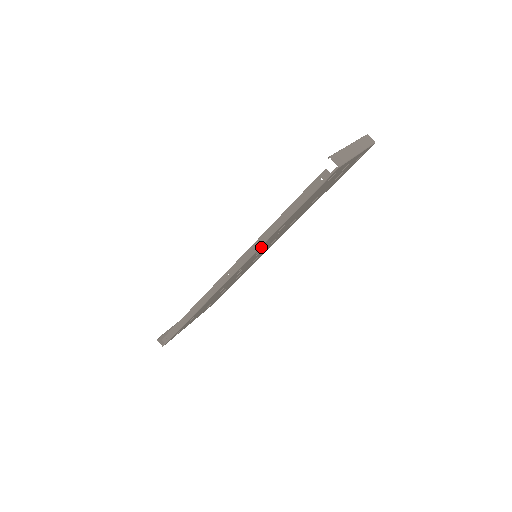
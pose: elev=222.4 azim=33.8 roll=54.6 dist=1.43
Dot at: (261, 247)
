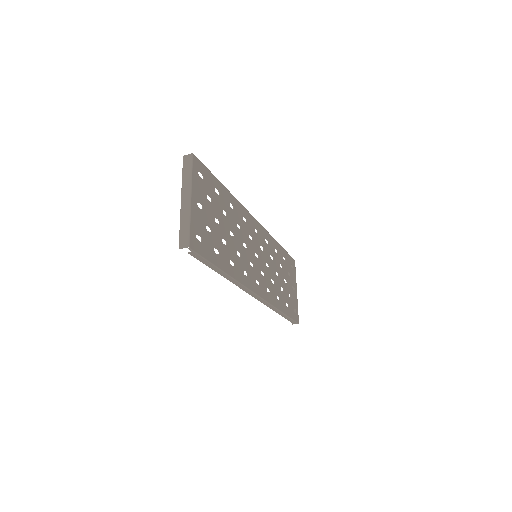
Dot at: (241, 278)
